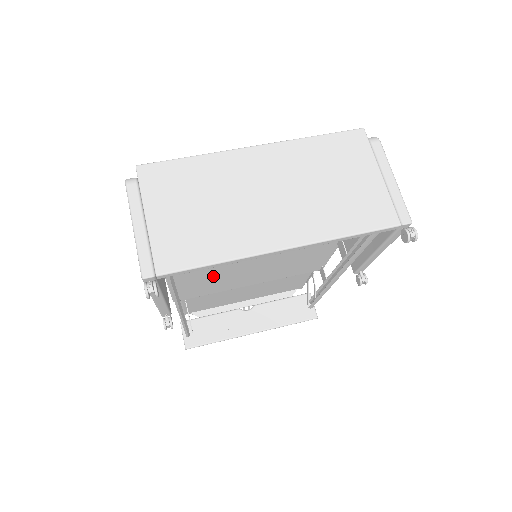
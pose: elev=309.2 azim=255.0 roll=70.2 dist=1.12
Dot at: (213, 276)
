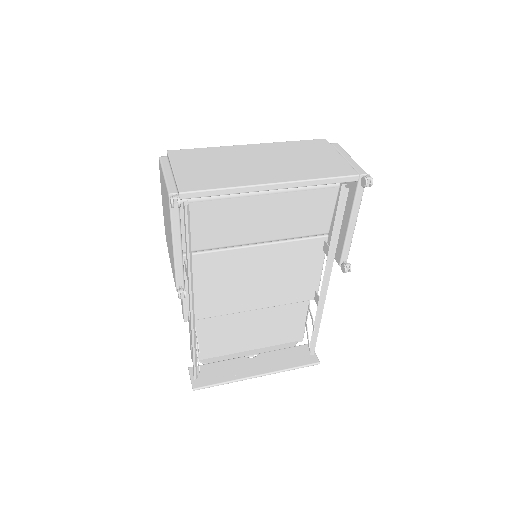
Dot at: (220, 279)
